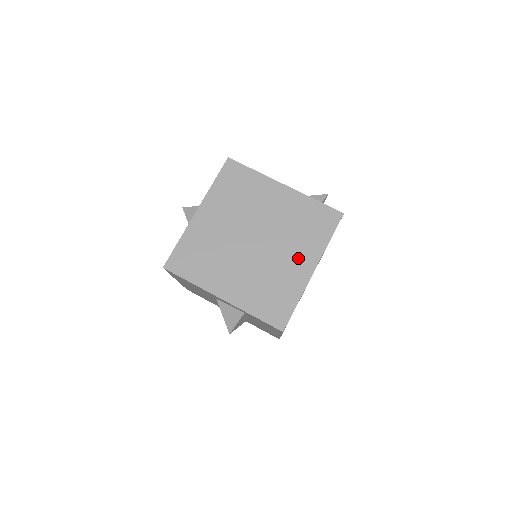
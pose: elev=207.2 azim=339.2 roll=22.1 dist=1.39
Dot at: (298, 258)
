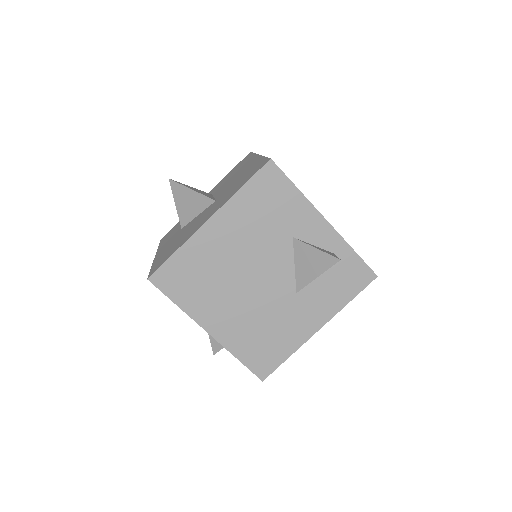
Dot at: occluded
